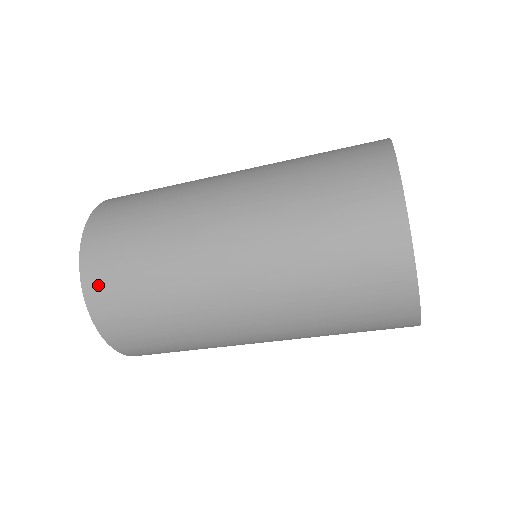
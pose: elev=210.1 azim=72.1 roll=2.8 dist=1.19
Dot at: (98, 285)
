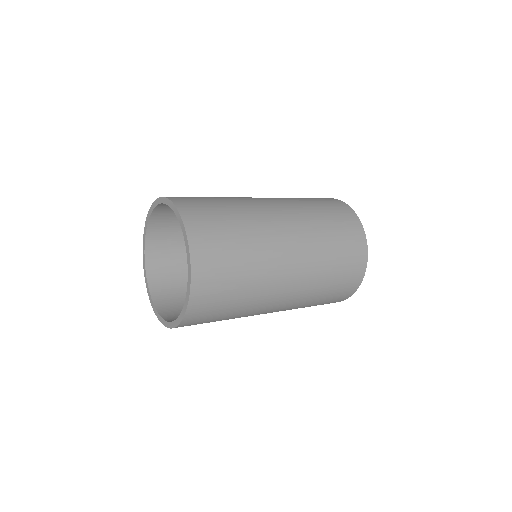
Dot at: (202, 240)
